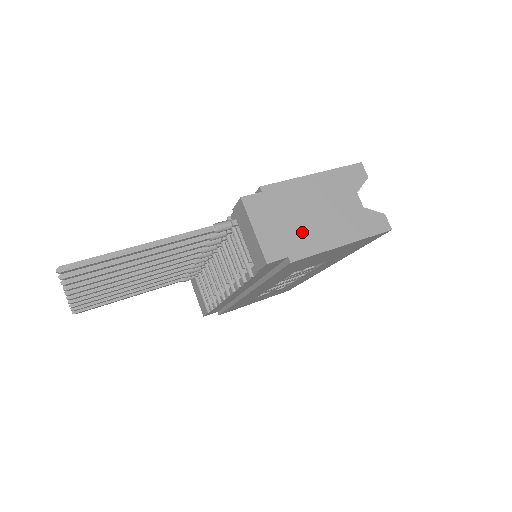
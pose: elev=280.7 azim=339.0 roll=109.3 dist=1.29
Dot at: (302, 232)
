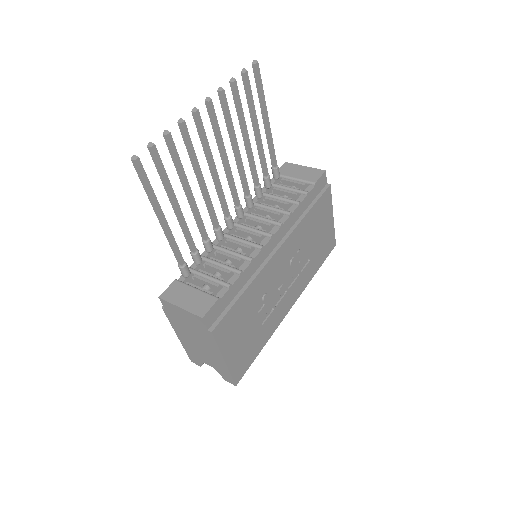
Dot at: occluded
